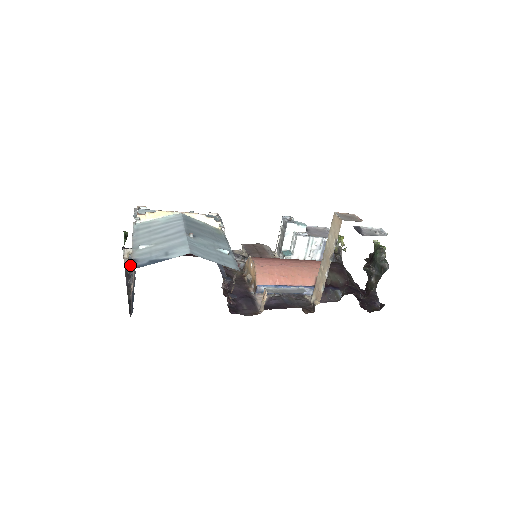
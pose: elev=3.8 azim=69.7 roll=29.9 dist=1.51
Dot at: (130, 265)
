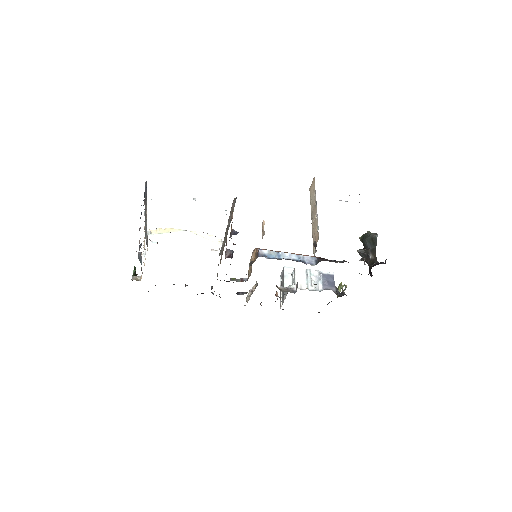
Dot at: occluded
